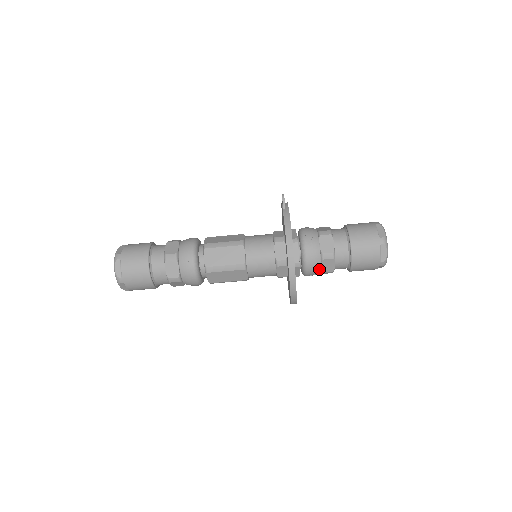
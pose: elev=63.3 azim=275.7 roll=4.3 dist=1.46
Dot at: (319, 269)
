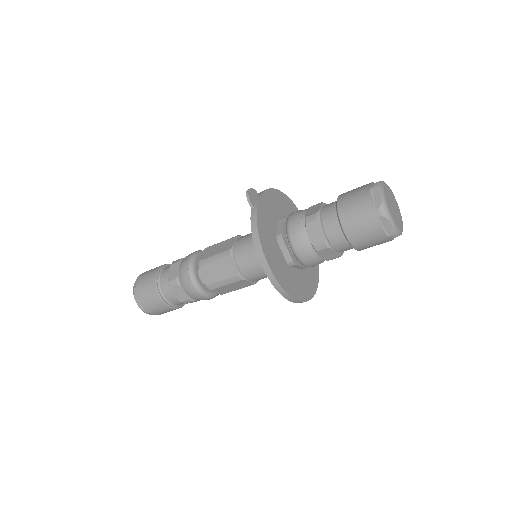
Dot at: (320, 259)
